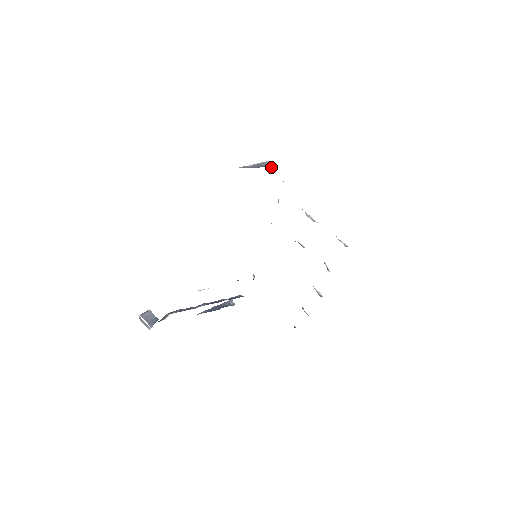
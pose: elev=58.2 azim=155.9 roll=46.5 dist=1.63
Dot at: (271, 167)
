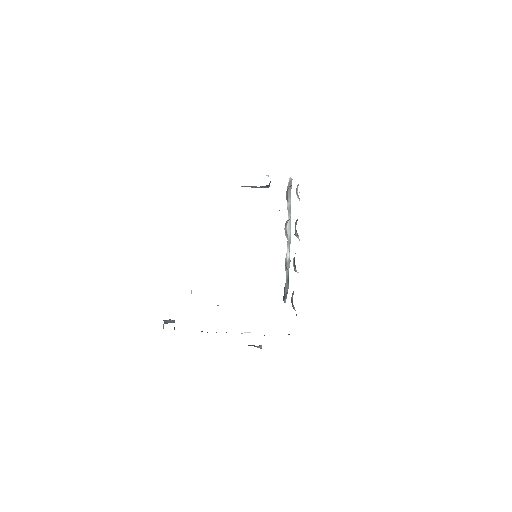
Dot at: occluded
